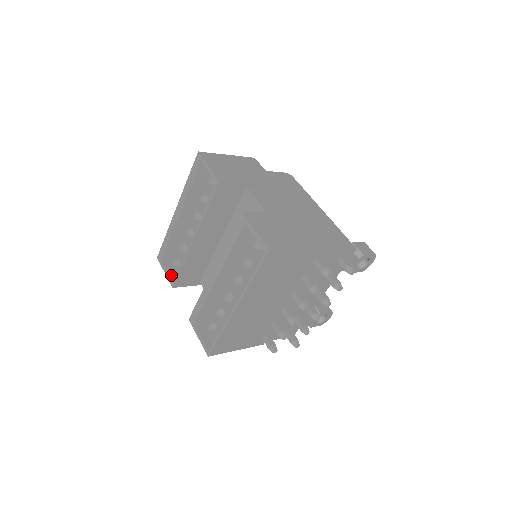
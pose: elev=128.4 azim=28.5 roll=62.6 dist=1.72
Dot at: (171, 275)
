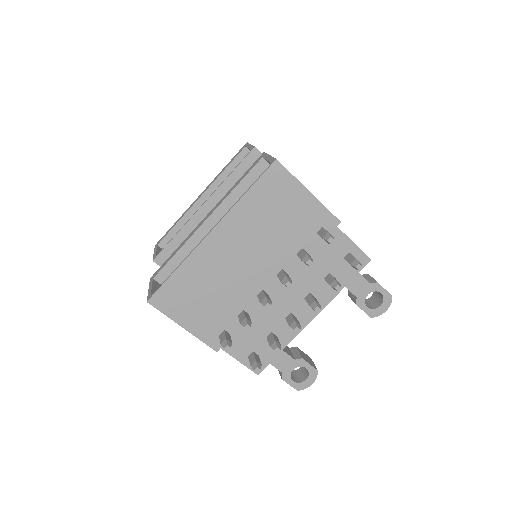
Dot at: occluded
